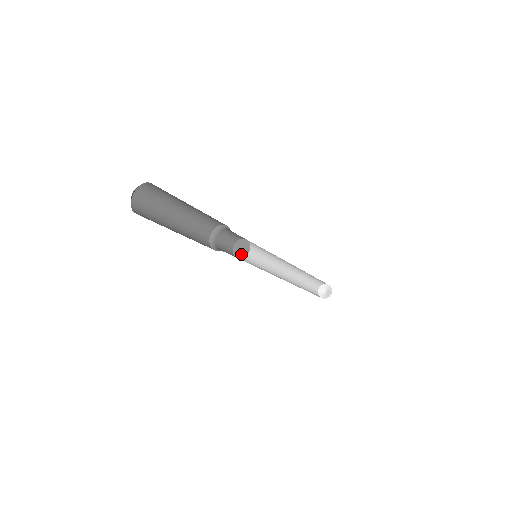
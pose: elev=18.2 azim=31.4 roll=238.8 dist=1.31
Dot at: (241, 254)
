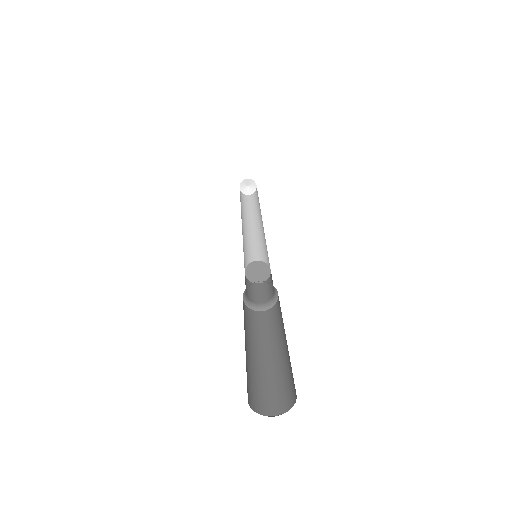
Dot at: (252, 277)
